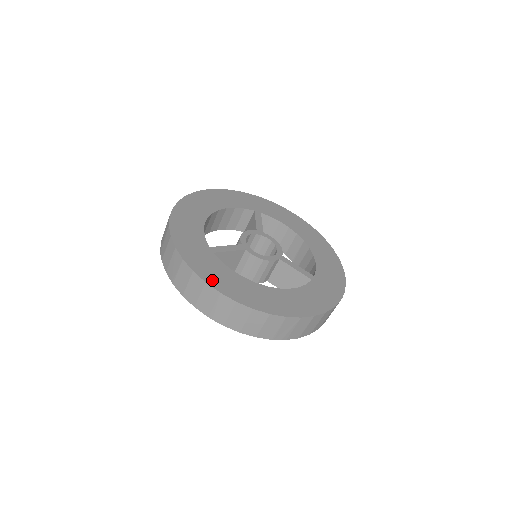
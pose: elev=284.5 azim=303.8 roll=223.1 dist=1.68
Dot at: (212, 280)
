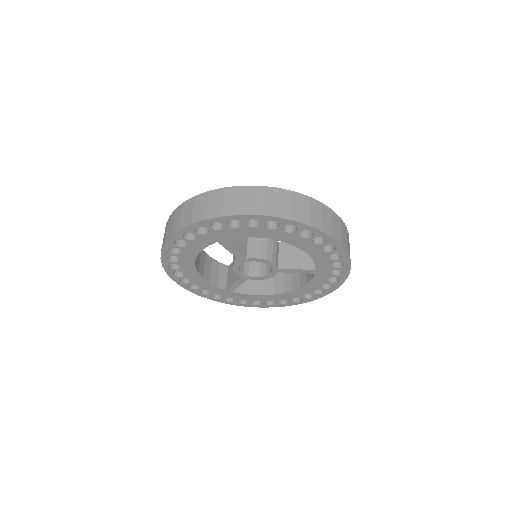
Dot at: occluded
